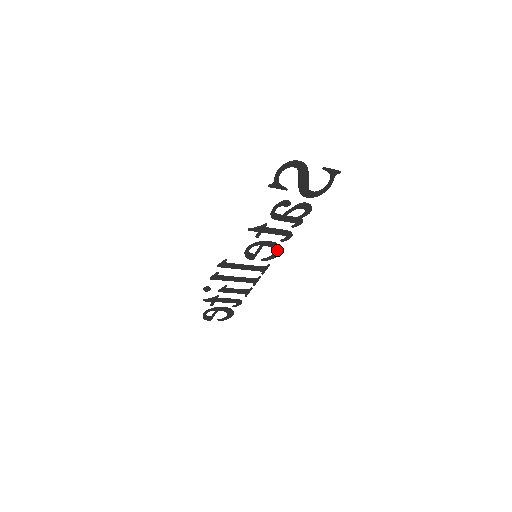
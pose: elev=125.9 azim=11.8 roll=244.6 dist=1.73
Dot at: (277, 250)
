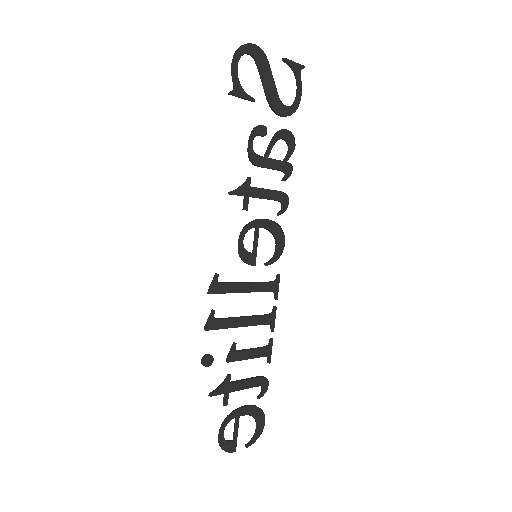
Dot at: (279, 236)
